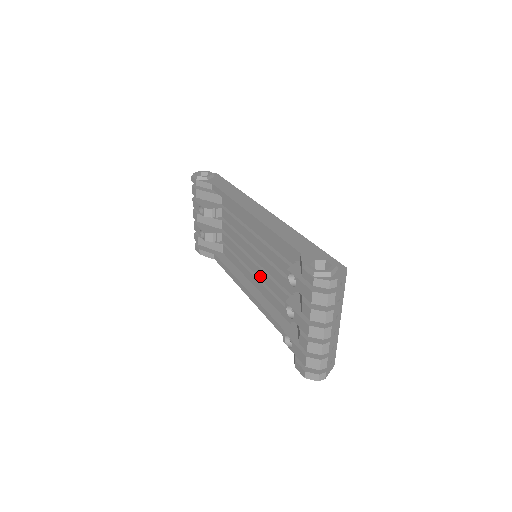
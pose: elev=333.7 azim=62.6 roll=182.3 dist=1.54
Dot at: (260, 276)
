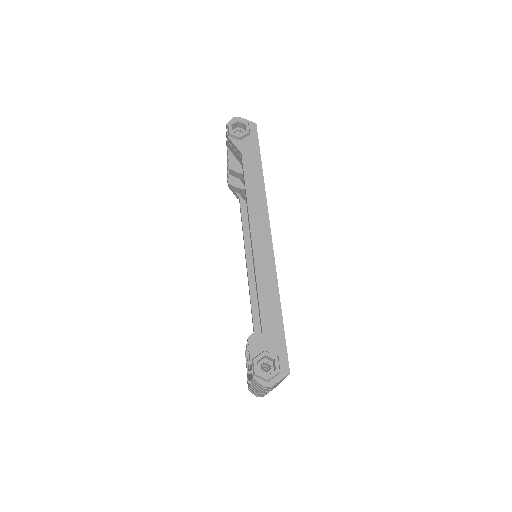
Dot at: occluded
